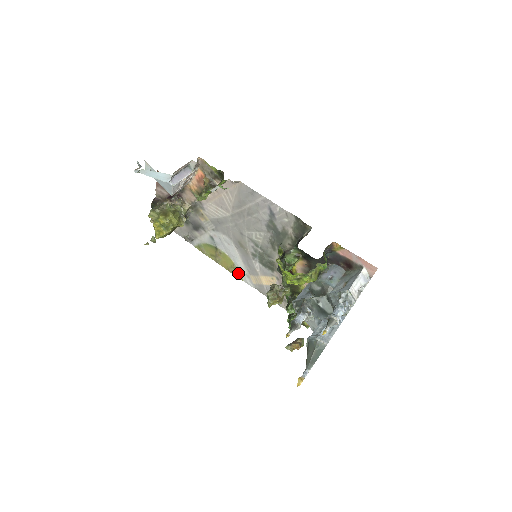
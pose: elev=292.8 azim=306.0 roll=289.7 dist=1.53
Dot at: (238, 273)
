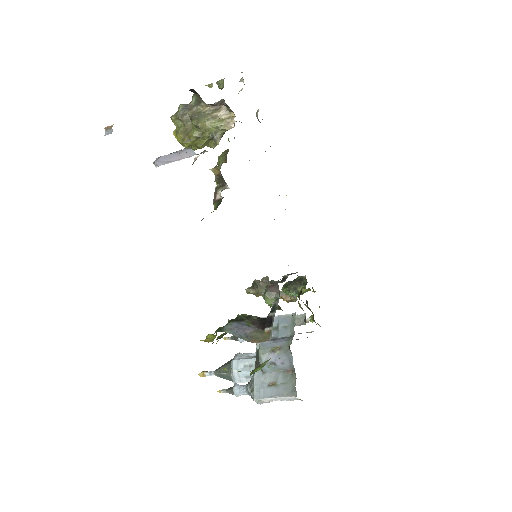
Dot at: occluded
